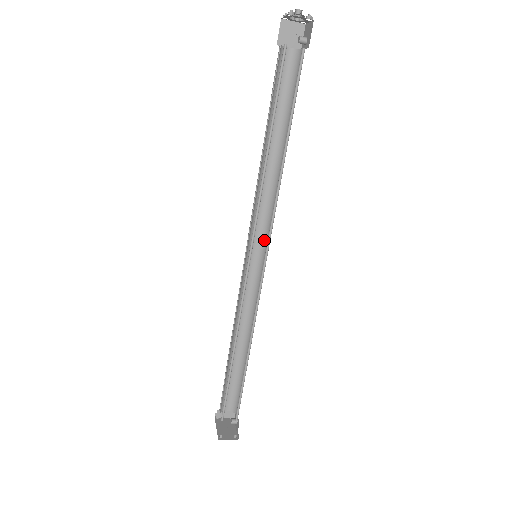
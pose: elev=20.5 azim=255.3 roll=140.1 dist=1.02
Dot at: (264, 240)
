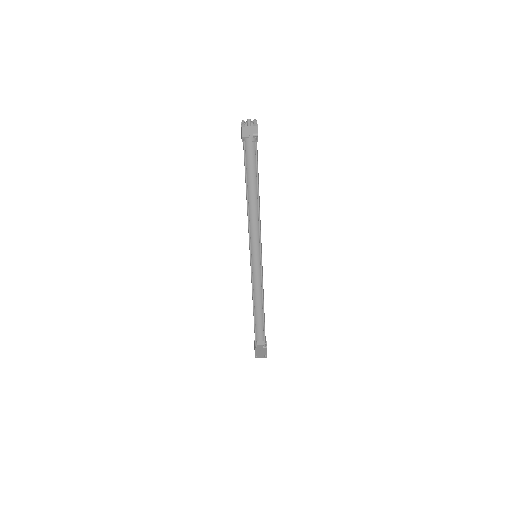
Dot at: occluded
